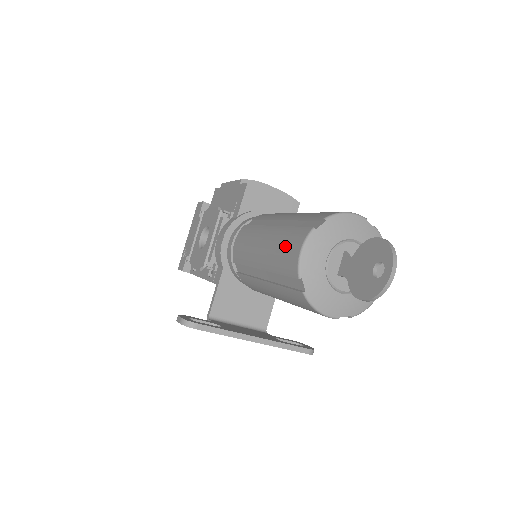
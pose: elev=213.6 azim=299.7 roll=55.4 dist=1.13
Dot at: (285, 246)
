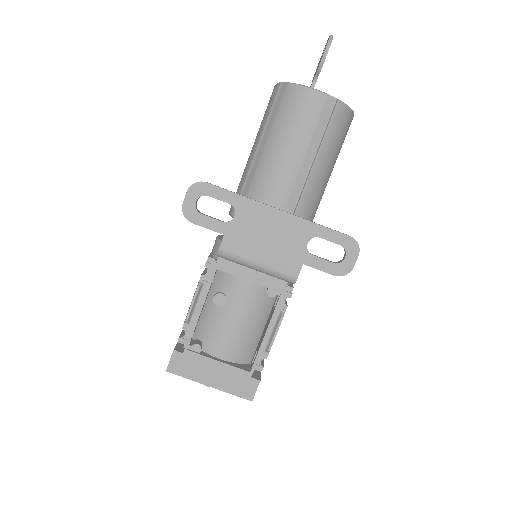
Dot at: occluded
